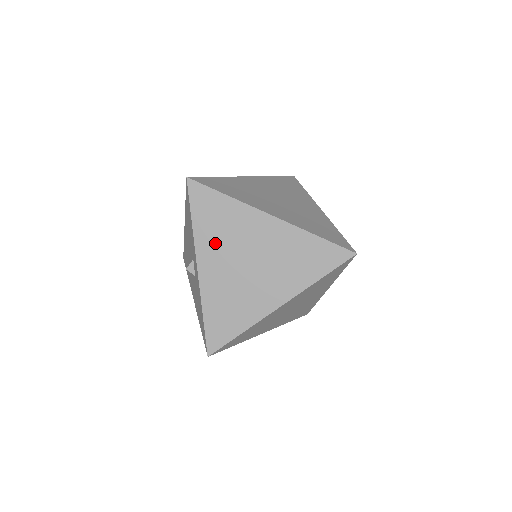
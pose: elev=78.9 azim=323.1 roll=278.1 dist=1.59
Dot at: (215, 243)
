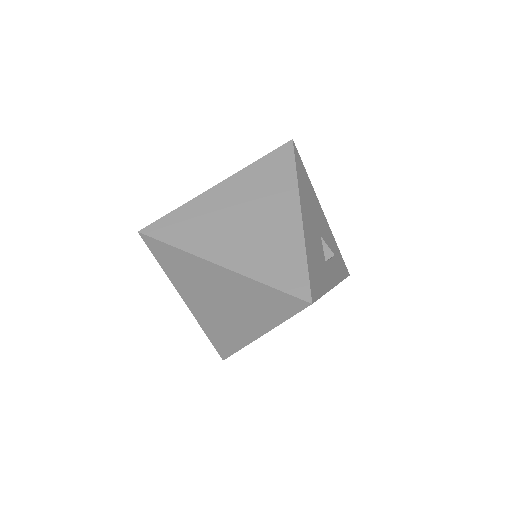
Dot at: occluded
